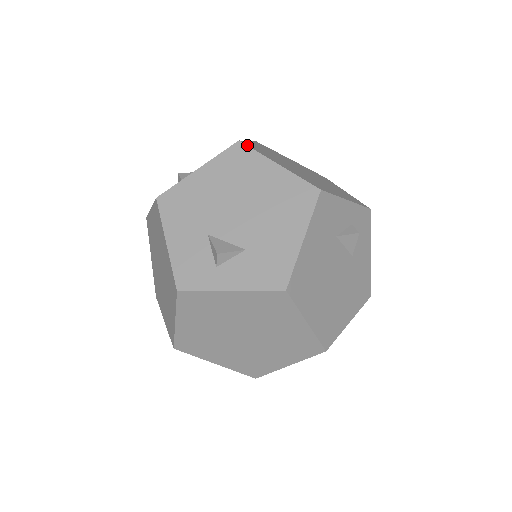
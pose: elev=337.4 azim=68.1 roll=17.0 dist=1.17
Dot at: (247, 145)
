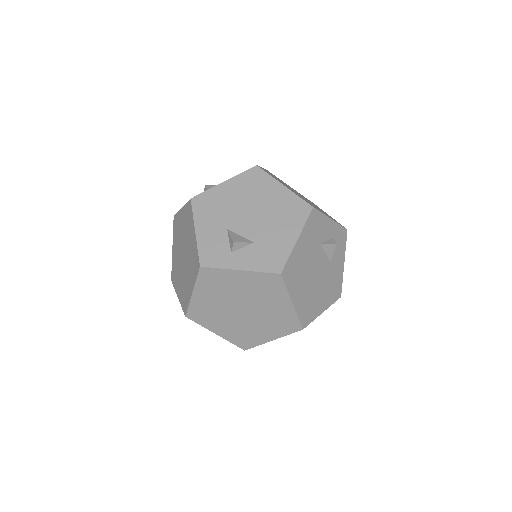
Dot at: occluded
